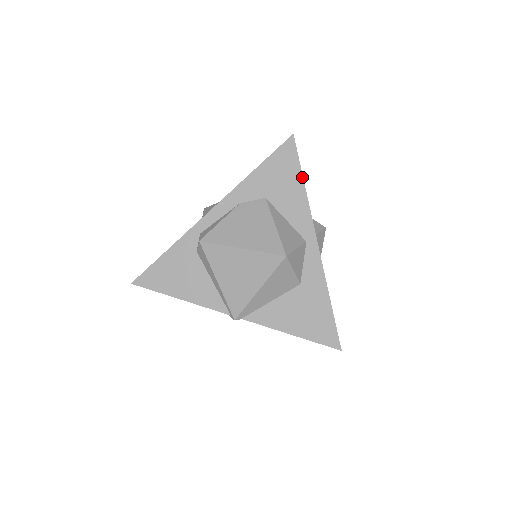
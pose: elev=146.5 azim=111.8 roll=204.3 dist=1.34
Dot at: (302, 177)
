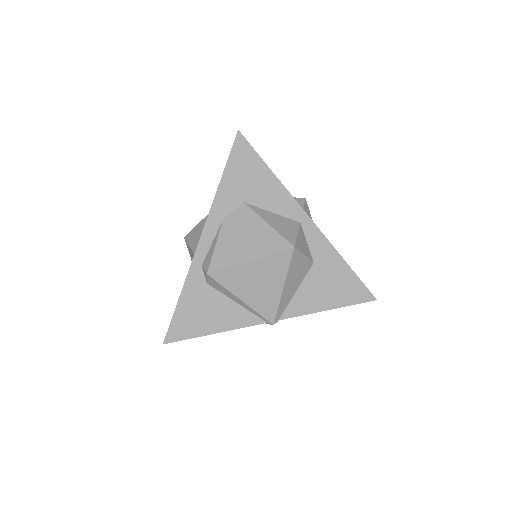
Dot at: (267, 166)
